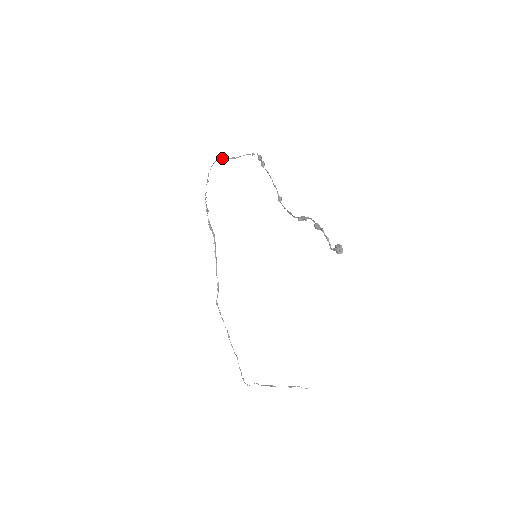
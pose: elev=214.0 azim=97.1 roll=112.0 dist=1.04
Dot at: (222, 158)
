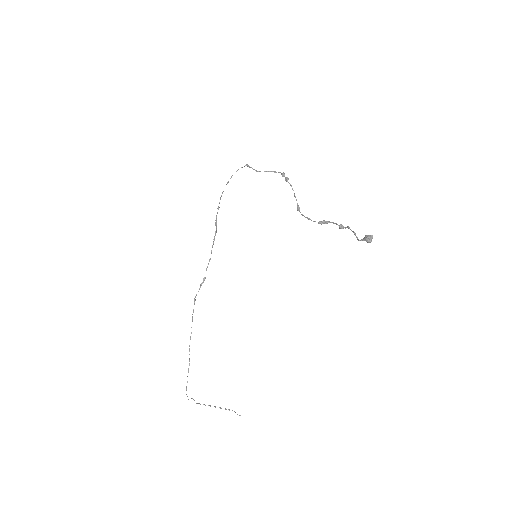
Dot at: (249, 166)
